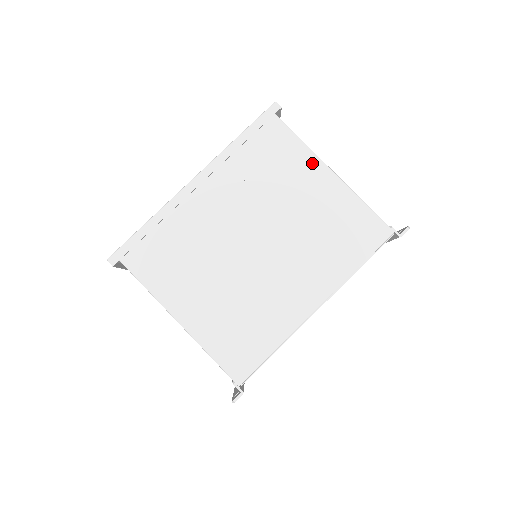
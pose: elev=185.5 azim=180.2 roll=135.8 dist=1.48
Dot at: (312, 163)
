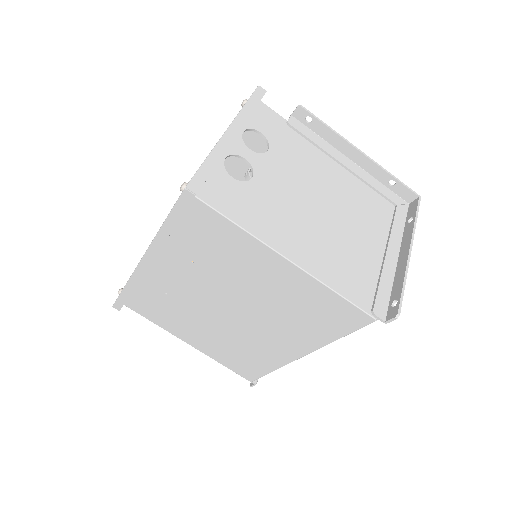
Dot at: (259, 250)
